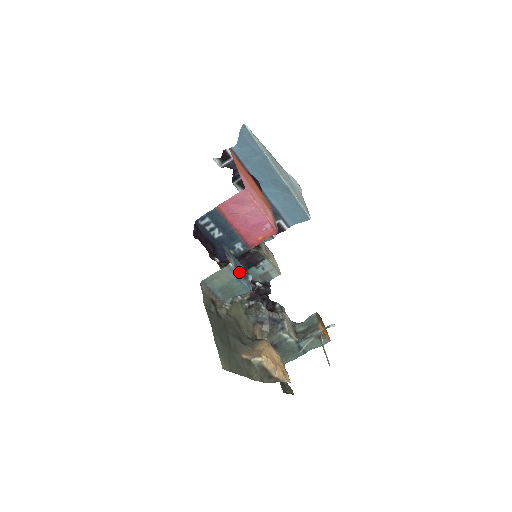
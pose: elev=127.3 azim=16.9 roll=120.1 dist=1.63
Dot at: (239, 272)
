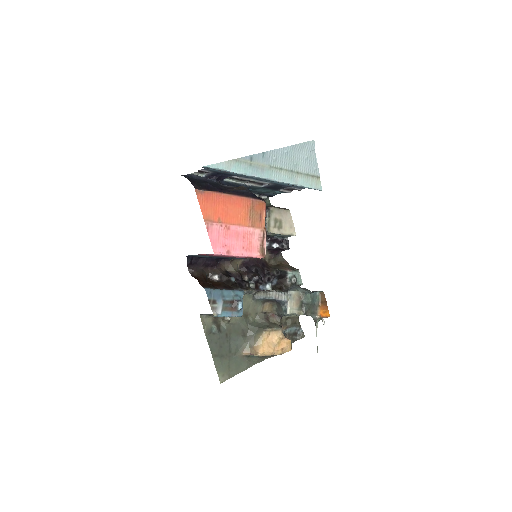
Dot at: (228, 308)
